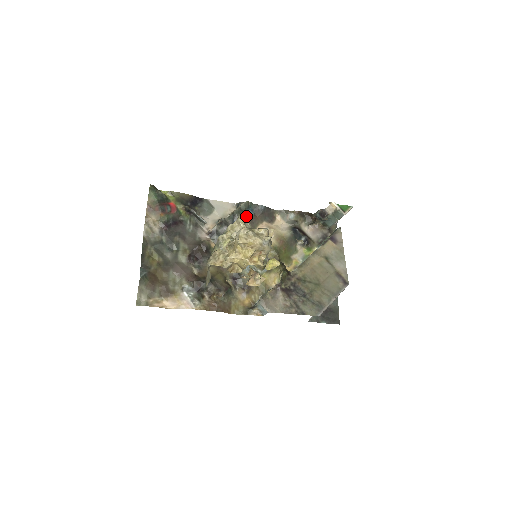
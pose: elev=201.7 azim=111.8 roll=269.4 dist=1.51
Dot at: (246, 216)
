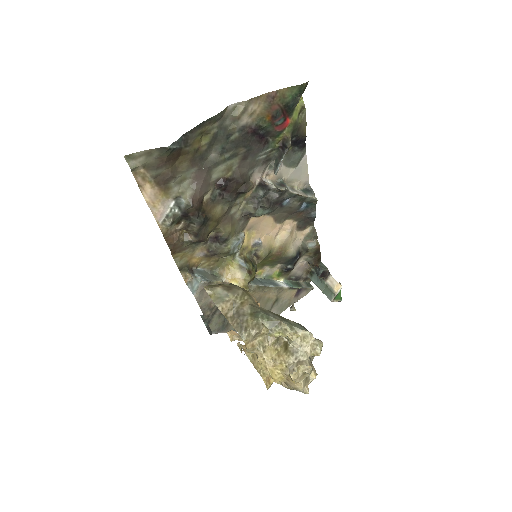
Dot at: (298, 206)
